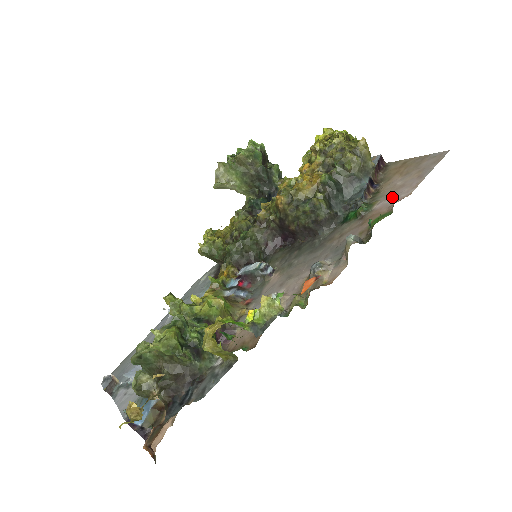
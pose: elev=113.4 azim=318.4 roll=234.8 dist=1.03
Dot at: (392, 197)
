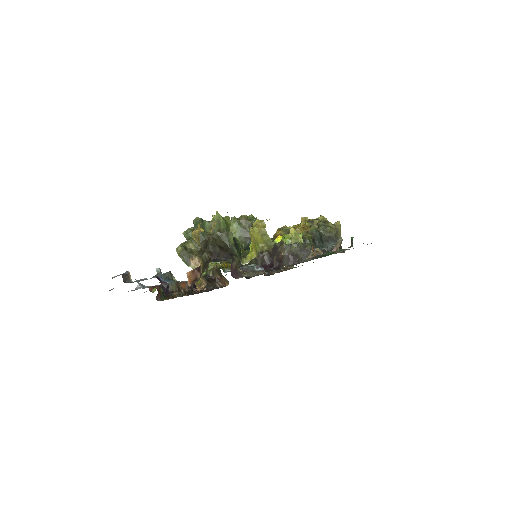
Dot at: occluded
